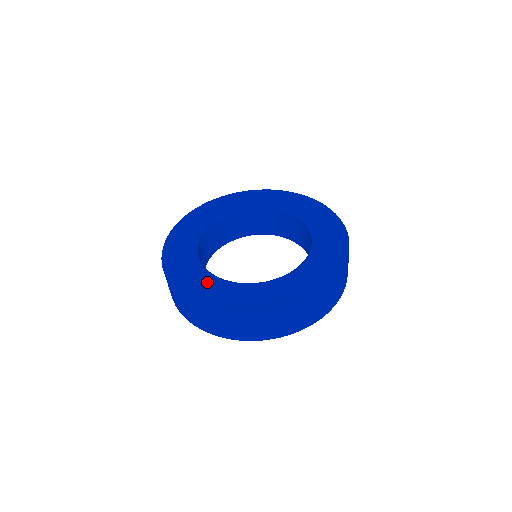
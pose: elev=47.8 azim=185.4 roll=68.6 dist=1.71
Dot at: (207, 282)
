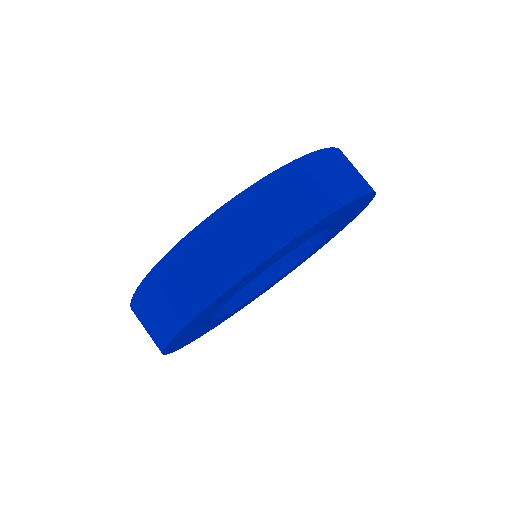
Dot at: occluded
